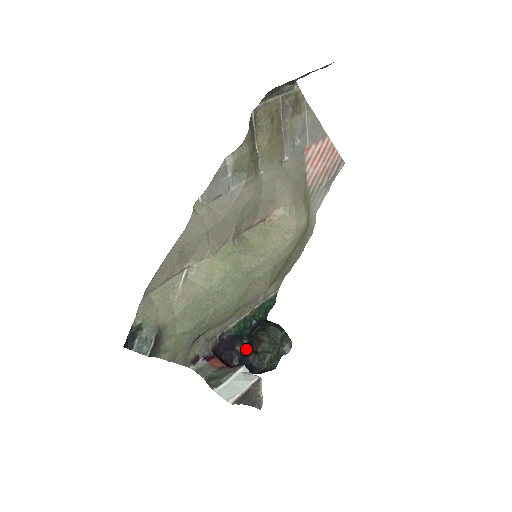
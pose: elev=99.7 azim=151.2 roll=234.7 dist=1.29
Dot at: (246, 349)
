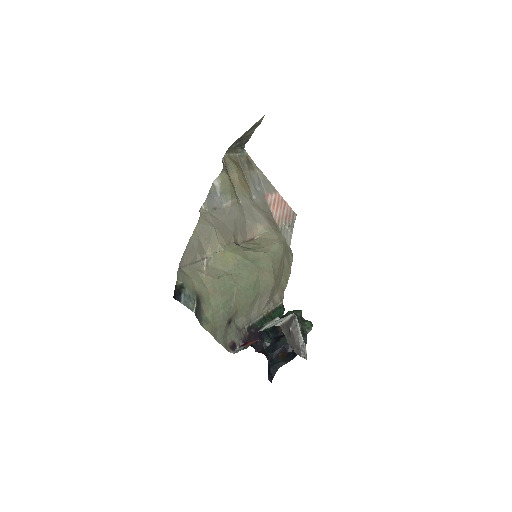
Dot at: (274, 339)
